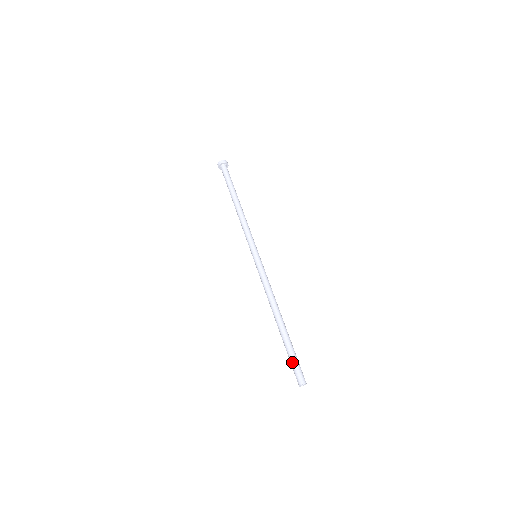
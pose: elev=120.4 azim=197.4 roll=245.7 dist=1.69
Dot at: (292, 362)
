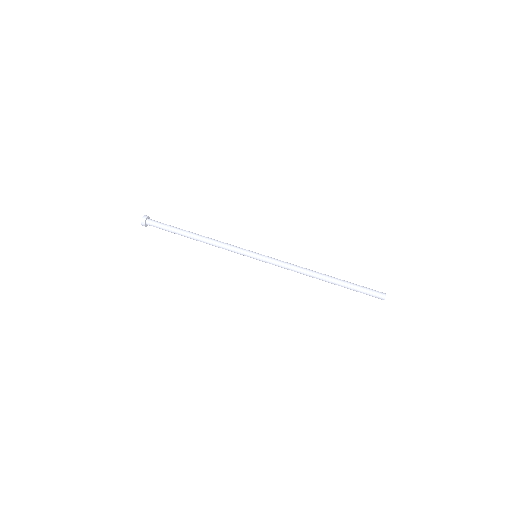
Dot at: (363, 293)
